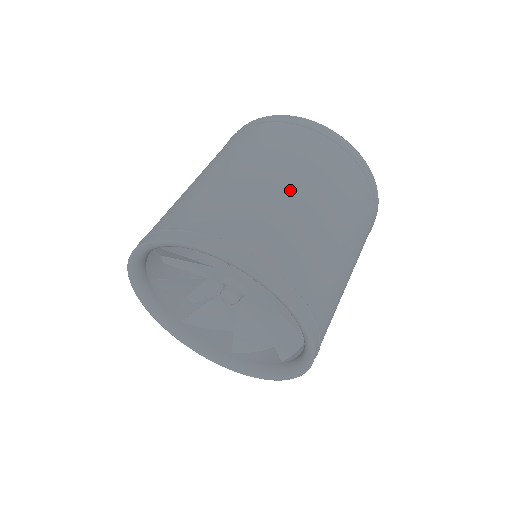
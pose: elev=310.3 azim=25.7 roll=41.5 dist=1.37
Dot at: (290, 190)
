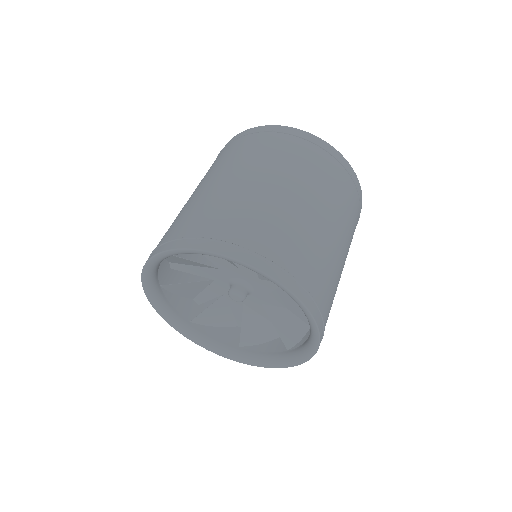
Dot at: (287, 195)
